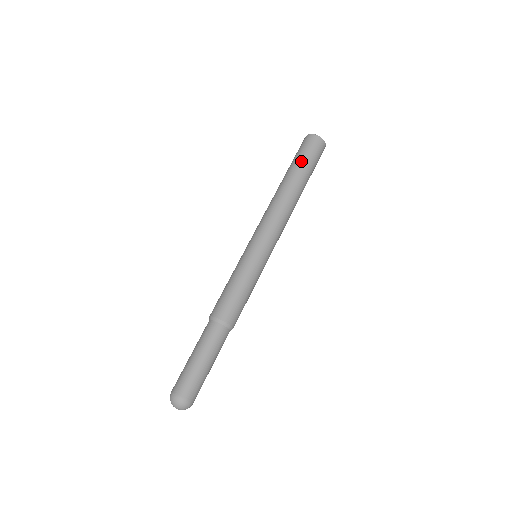
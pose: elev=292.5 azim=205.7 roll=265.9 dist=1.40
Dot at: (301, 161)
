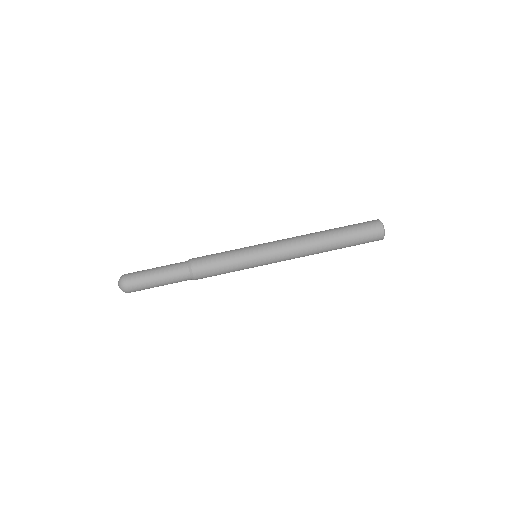
Dot at: (353, 239)
